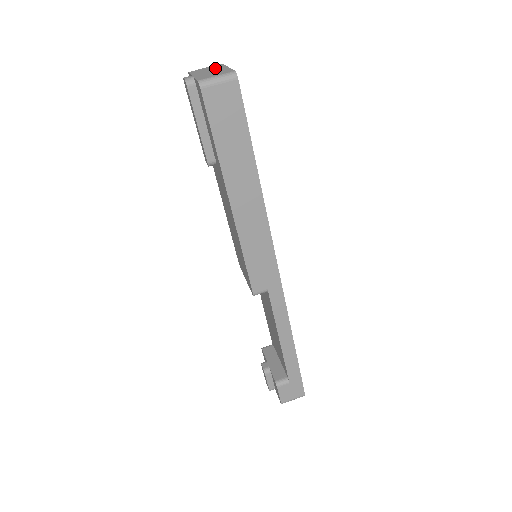
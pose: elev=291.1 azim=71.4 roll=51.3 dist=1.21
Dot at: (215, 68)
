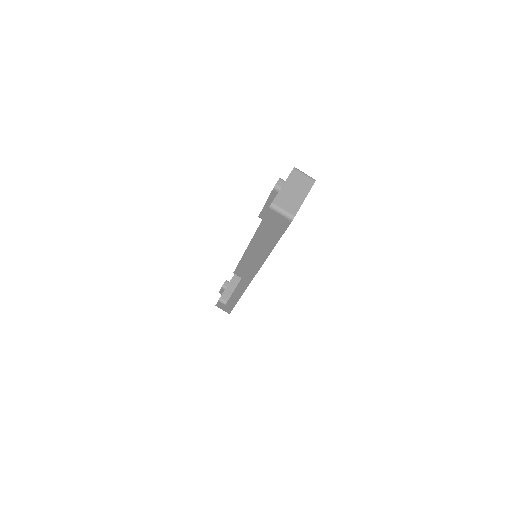
Dot at: (302, 189)
